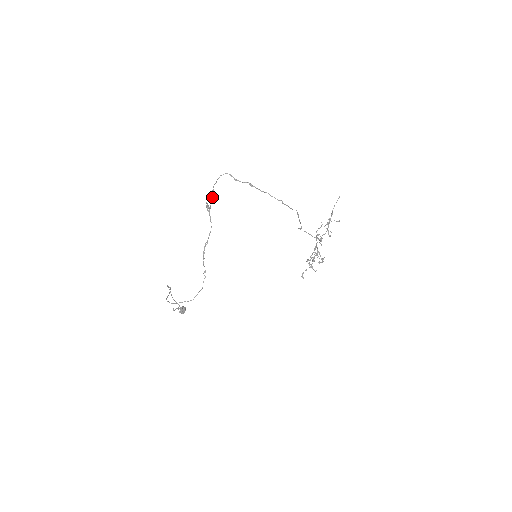
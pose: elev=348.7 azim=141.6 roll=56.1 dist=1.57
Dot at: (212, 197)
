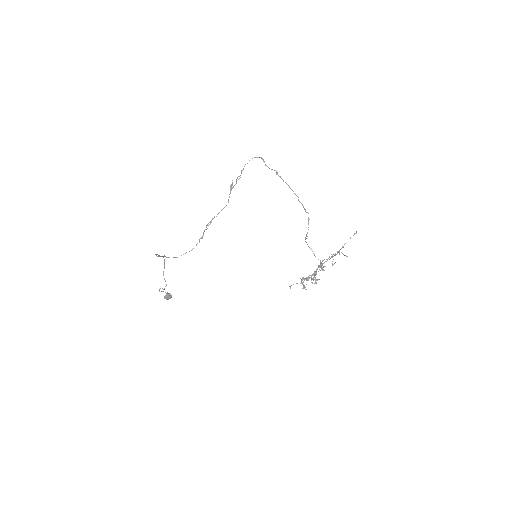
Dot at: (239, 178)
